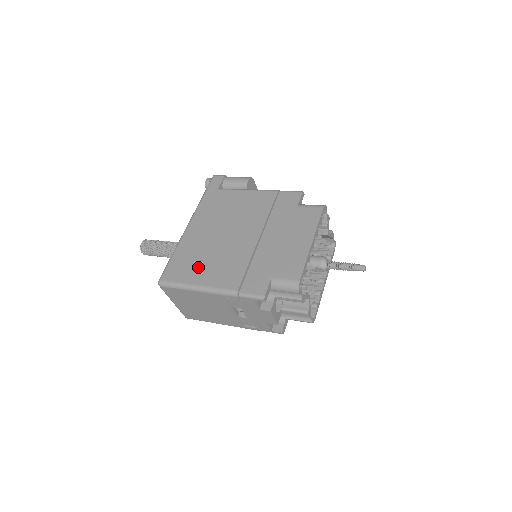
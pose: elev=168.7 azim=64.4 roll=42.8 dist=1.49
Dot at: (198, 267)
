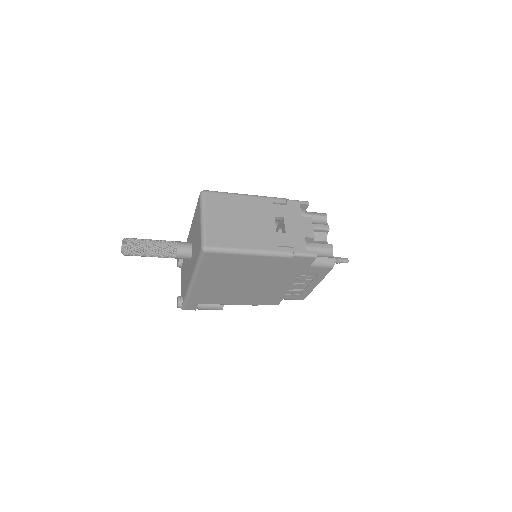
Dot at: occluded
